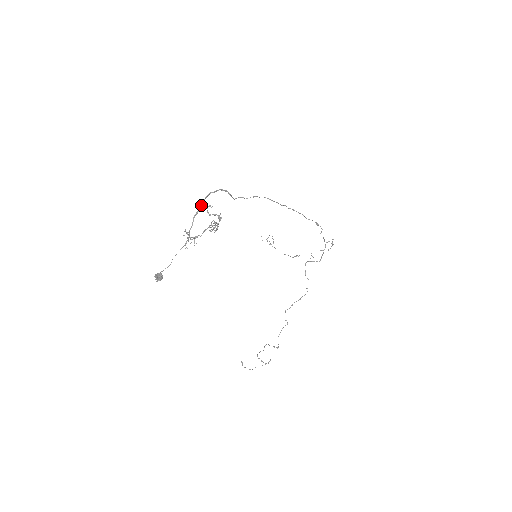
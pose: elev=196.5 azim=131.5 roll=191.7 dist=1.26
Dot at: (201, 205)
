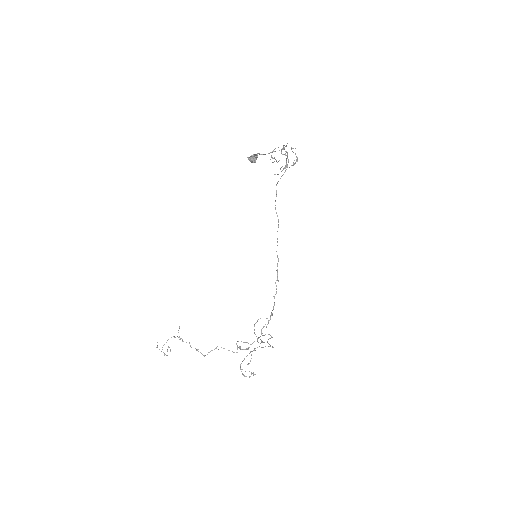
Dot at: occluded
